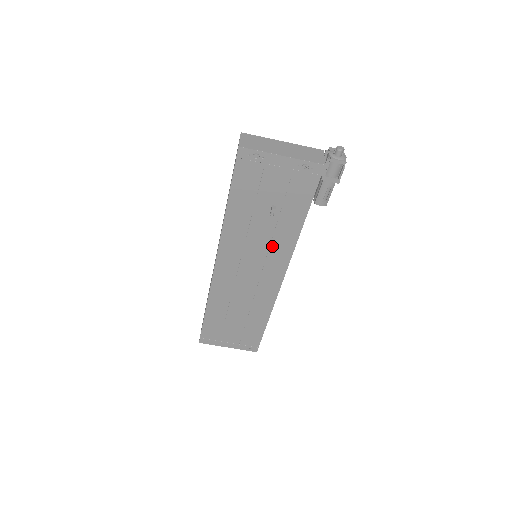
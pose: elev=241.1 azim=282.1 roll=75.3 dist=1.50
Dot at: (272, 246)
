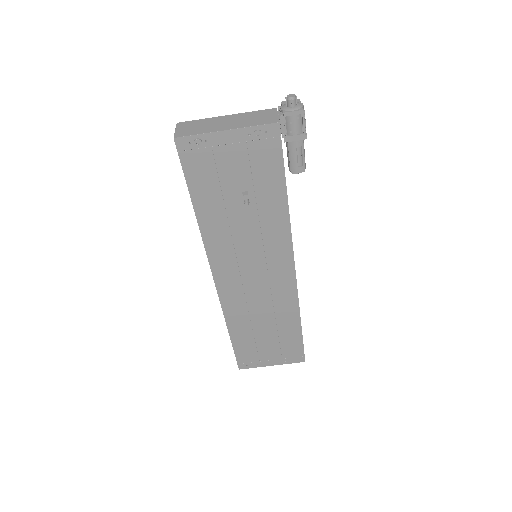
Dot at: (265, 239)
